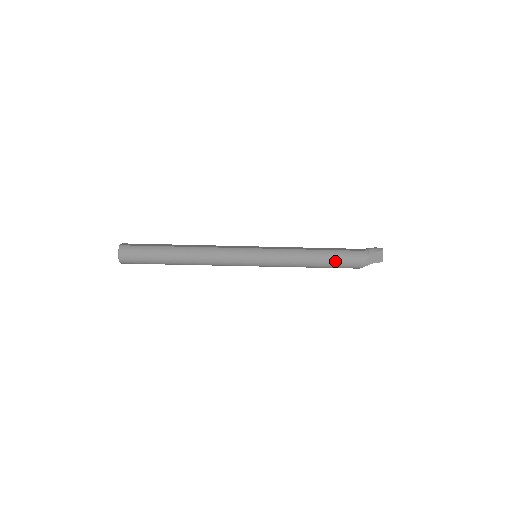
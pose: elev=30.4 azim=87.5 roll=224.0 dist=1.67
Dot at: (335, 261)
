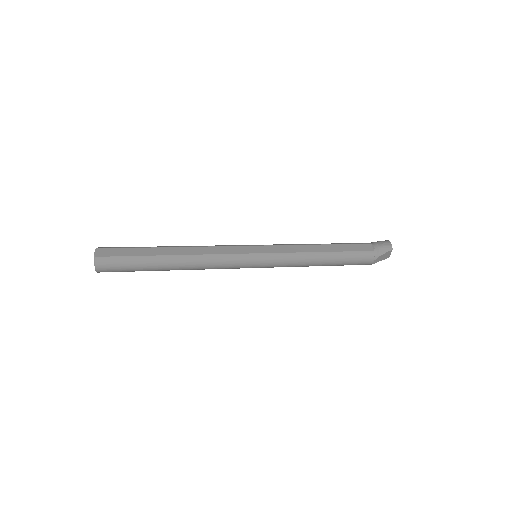
Dot at: (341, 263)
